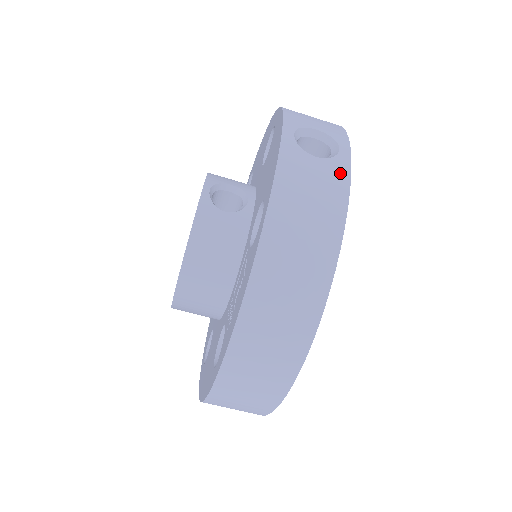
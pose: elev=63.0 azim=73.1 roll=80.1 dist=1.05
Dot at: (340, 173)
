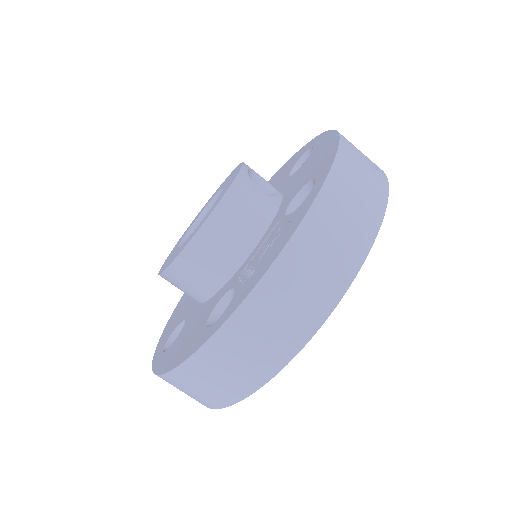
Dot at: (381, 181)
